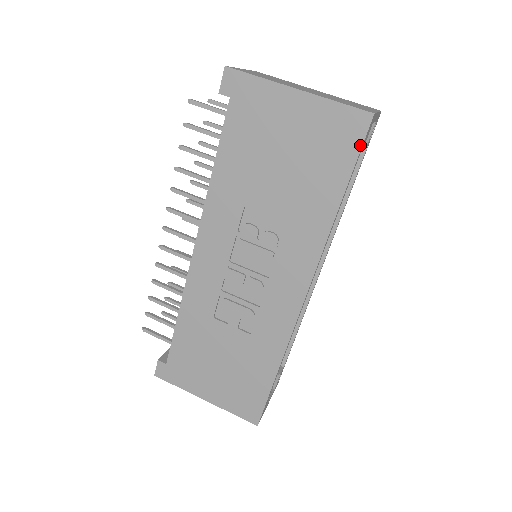
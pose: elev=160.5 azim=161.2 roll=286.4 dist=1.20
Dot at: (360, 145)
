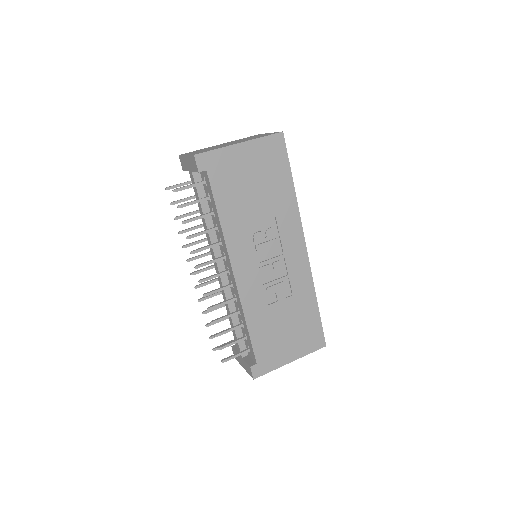
Dot at: (286, 151)
